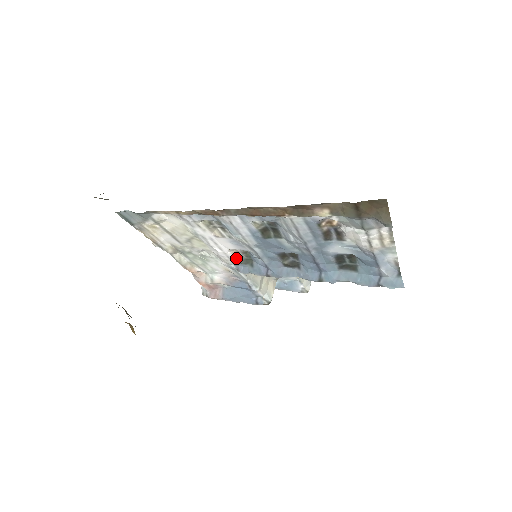
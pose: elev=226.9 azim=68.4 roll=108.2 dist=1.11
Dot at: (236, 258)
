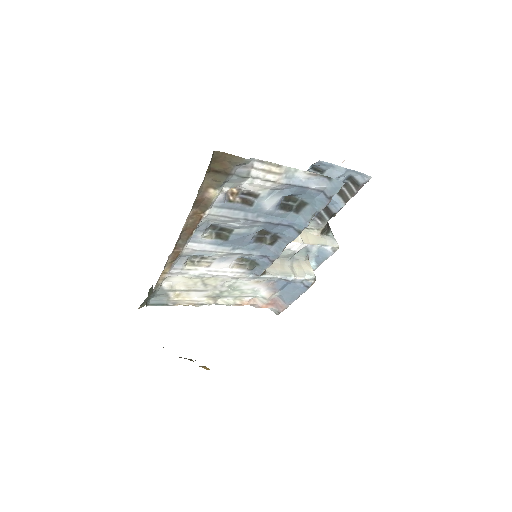
Dot at: (243, 269)
